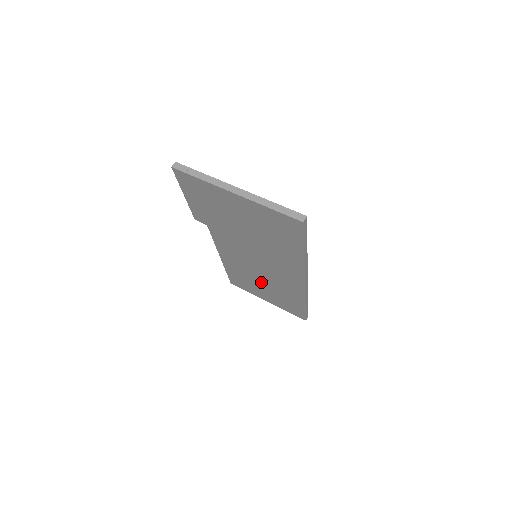
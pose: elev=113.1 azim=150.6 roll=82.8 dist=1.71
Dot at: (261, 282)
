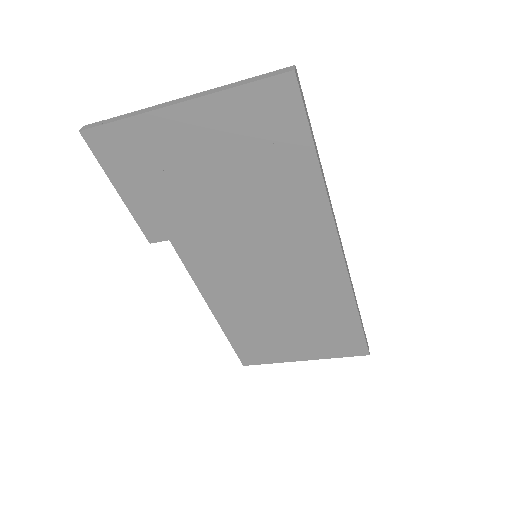
Dot at: (281, 316)
